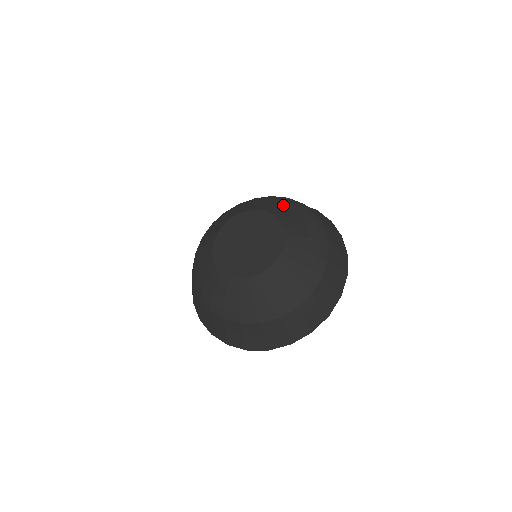
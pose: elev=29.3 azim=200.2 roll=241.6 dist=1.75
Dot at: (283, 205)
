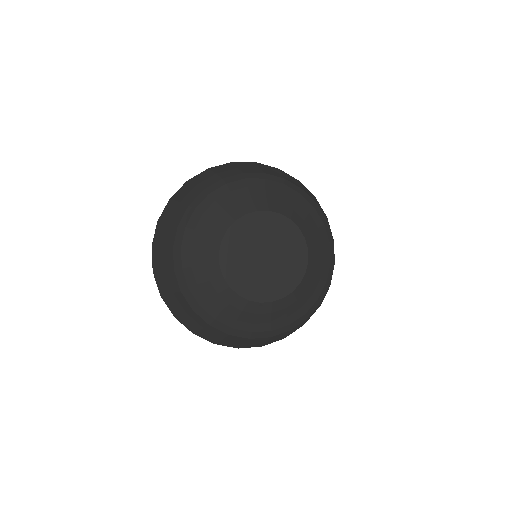
Dot at: (314, 221)
